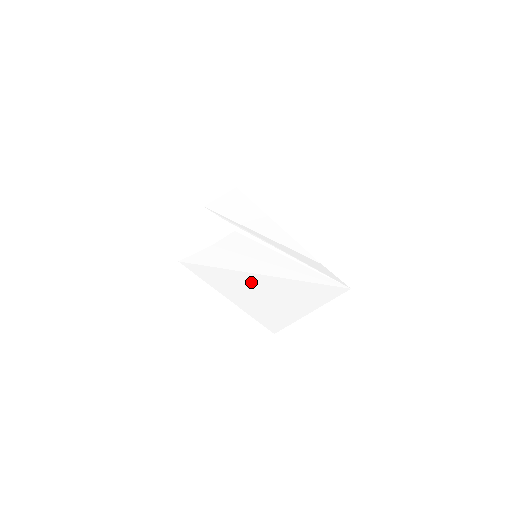
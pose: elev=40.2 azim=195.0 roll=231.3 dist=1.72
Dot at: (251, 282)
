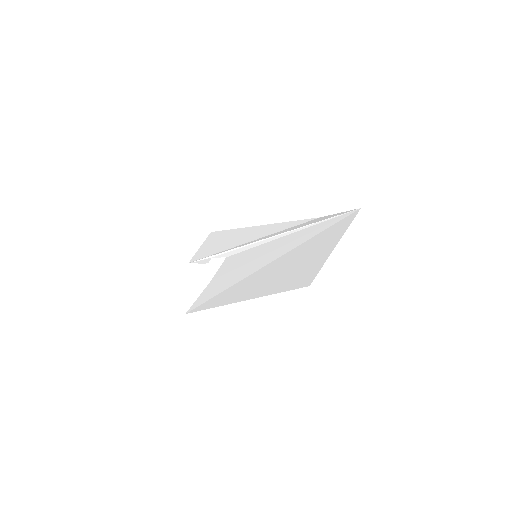
Dot at: (263, 274)
